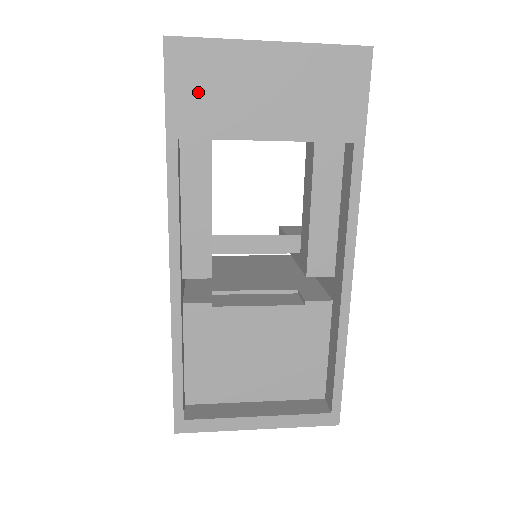
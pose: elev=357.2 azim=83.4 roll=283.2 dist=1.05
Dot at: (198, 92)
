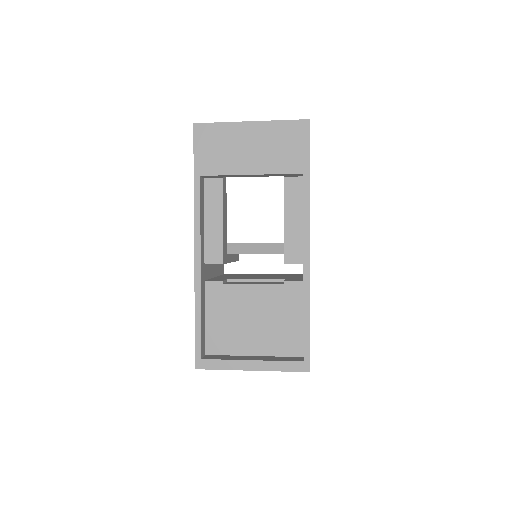
Dot at: (211, 150)
